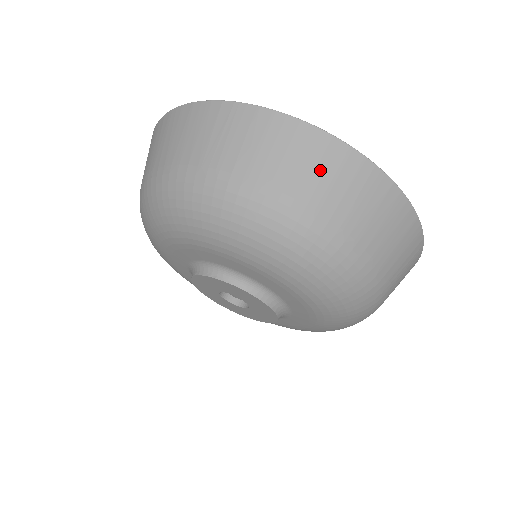
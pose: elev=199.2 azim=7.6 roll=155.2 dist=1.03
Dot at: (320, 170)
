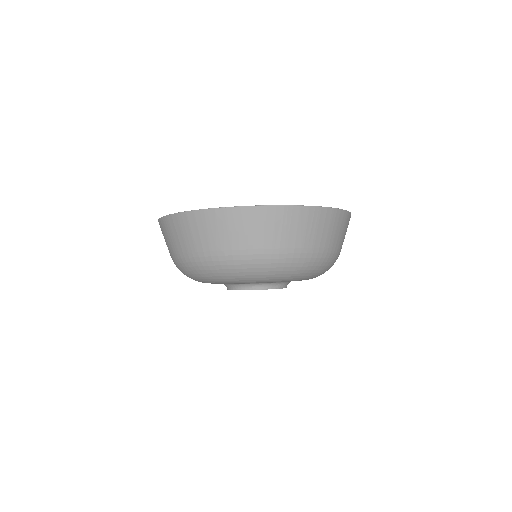
Dot at: (185, 233)
